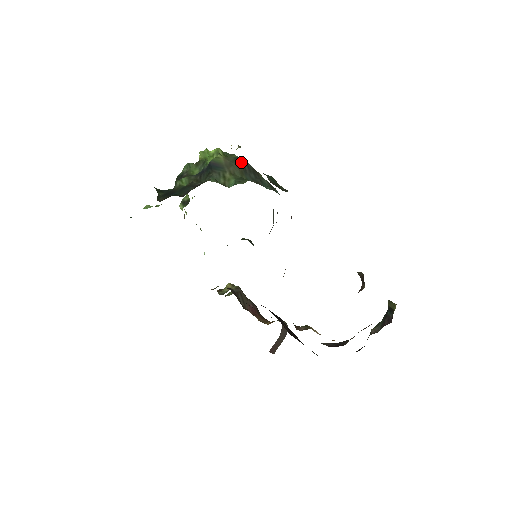
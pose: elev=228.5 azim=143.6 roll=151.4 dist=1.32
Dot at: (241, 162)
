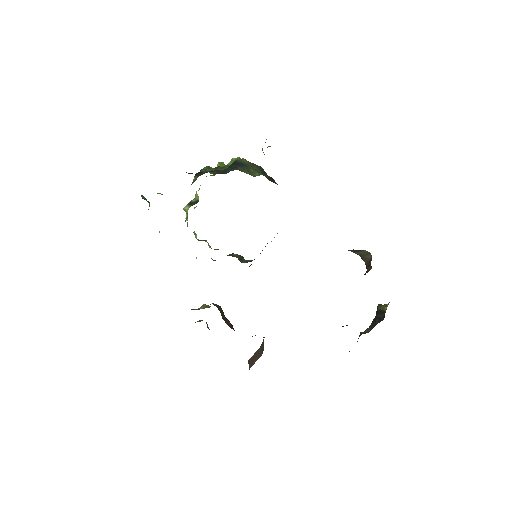
Dot at: (261, 168)
